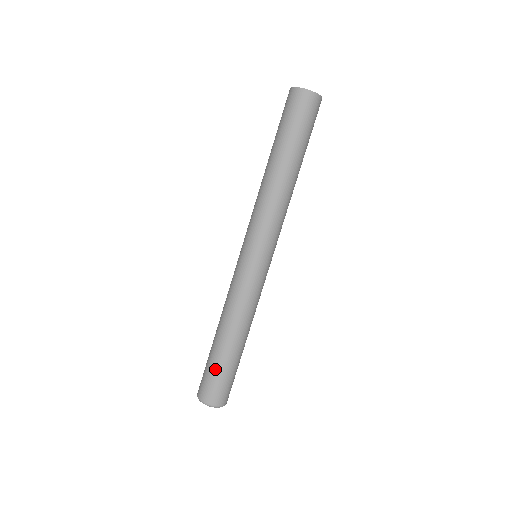
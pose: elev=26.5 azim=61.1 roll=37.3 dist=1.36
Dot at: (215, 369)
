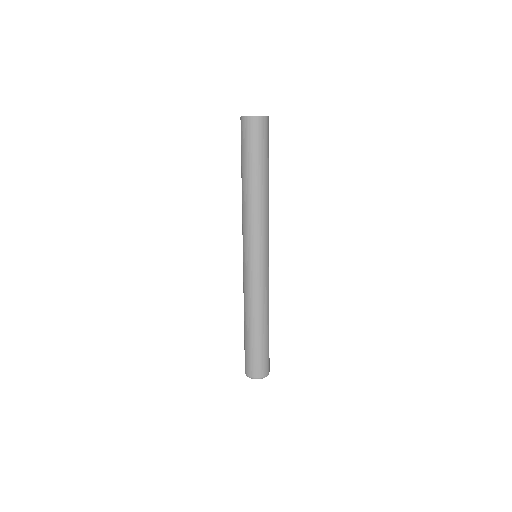
Dot at: (250, 350)
